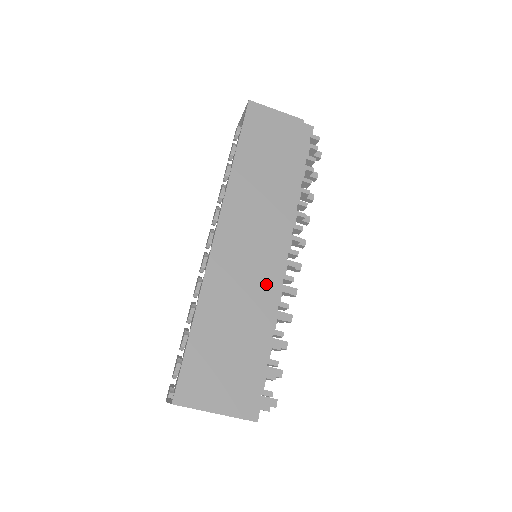
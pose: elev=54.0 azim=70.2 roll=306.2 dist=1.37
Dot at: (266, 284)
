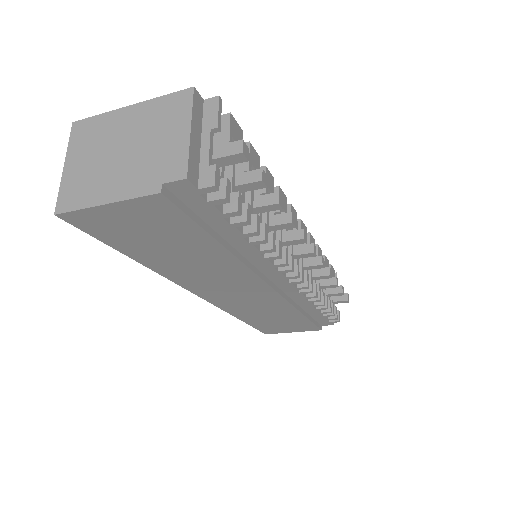
Dot at: (281, 301)
